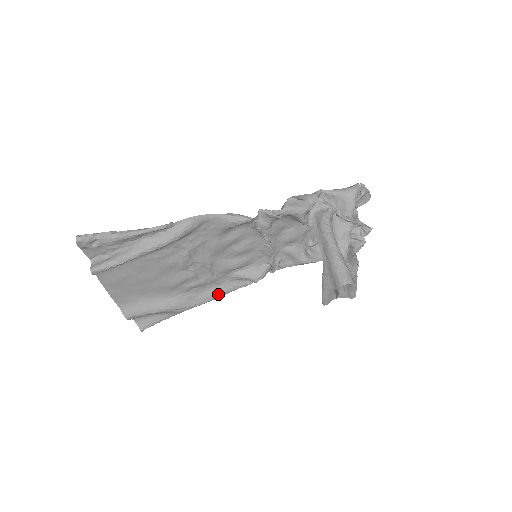
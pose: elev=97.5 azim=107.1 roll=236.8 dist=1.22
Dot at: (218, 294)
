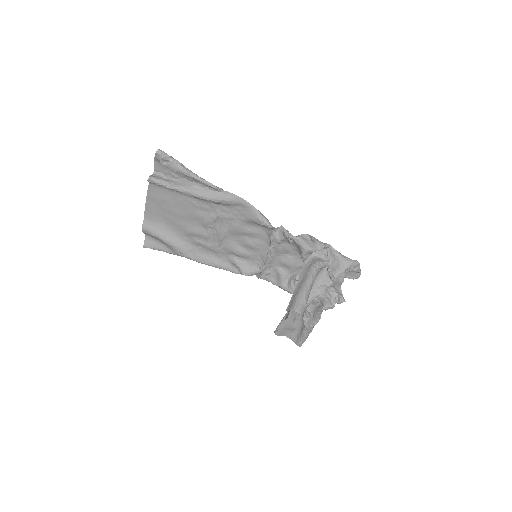
Dot at: (212, 263)
